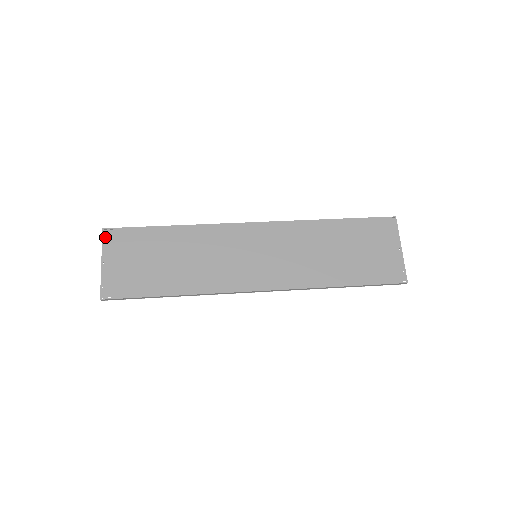
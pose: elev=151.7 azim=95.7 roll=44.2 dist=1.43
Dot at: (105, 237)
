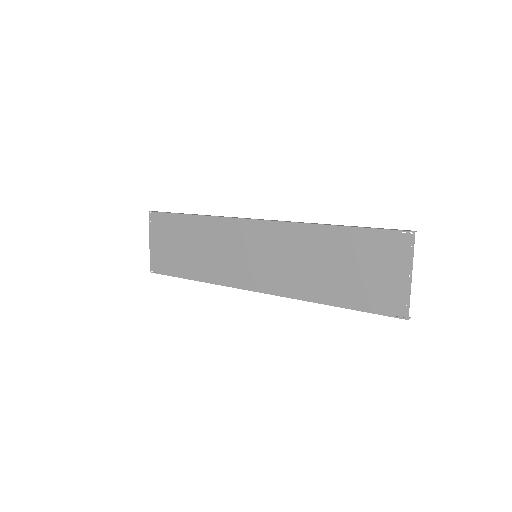
Dot at: (150, 219)
